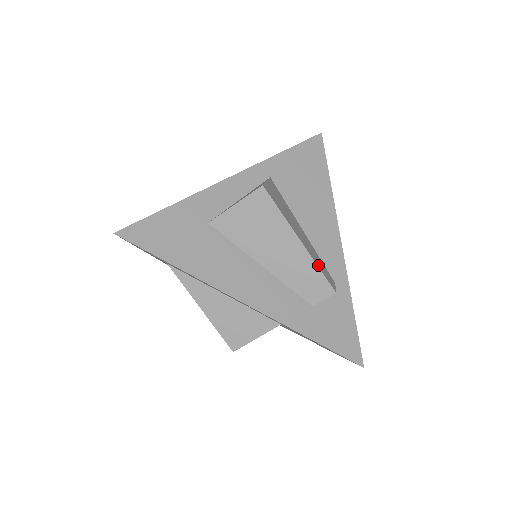
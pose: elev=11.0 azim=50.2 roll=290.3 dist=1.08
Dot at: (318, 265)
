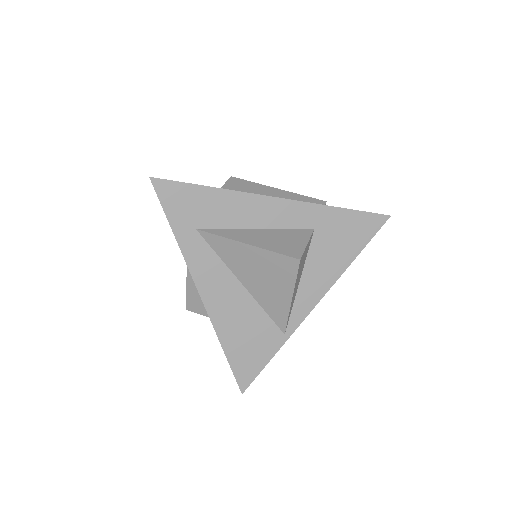
Dot at: occluded
